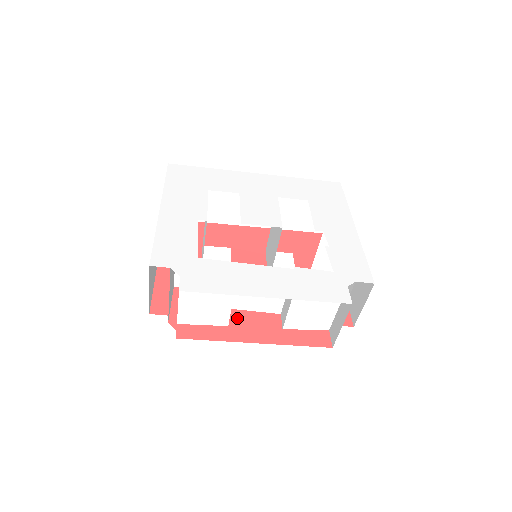
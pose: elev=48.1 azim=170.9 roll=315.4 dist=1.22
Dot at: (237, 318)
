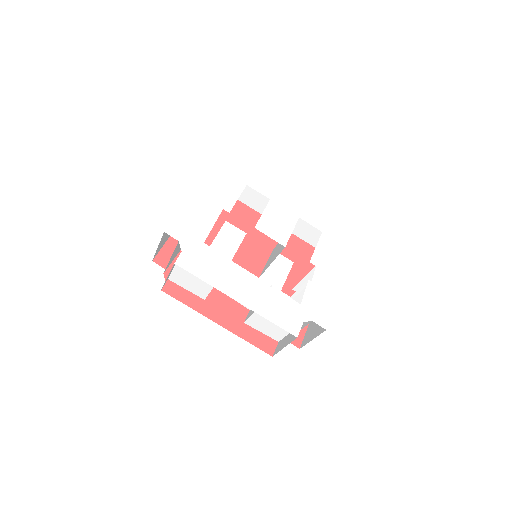
Dot at: (215, 297)
